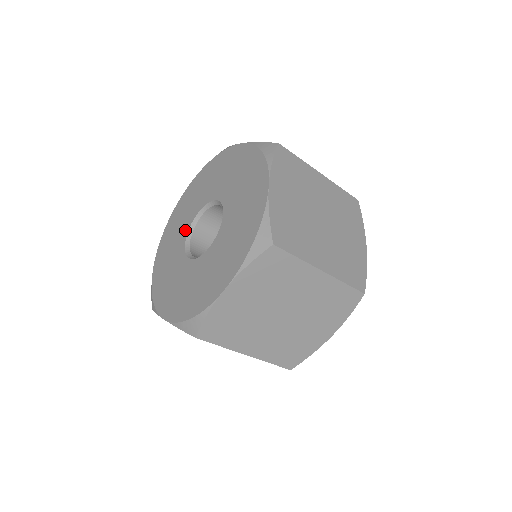
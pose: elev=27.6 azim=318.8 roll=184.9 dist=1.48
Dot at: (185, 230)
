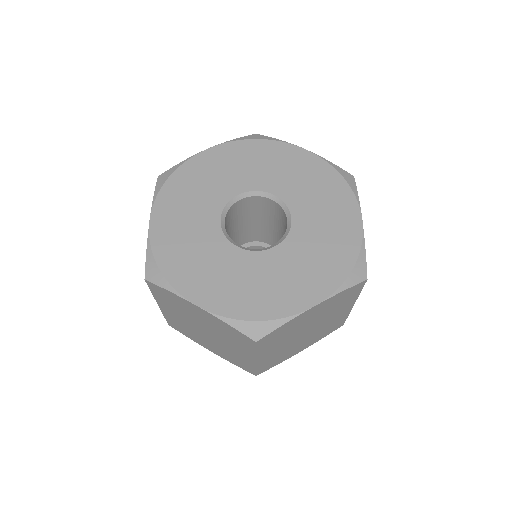
Dot at: (217, 205)
